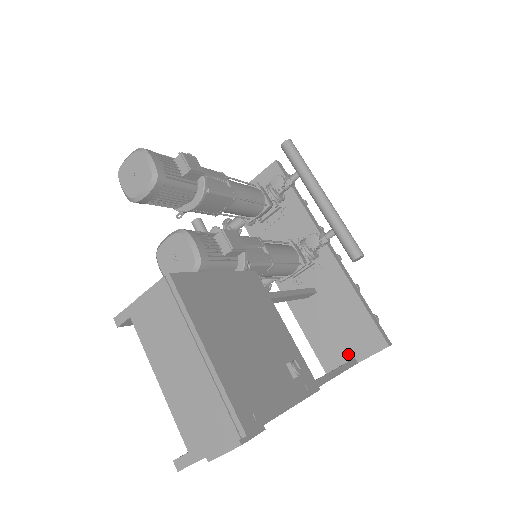
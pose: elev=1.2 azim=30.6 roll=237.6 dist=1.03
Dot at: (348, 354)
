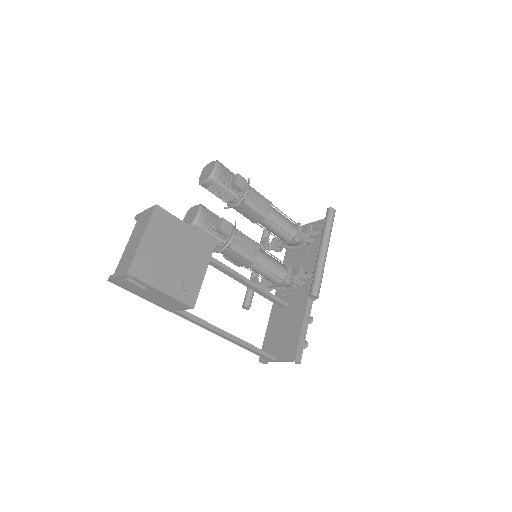
Dot at: (276, 353)
